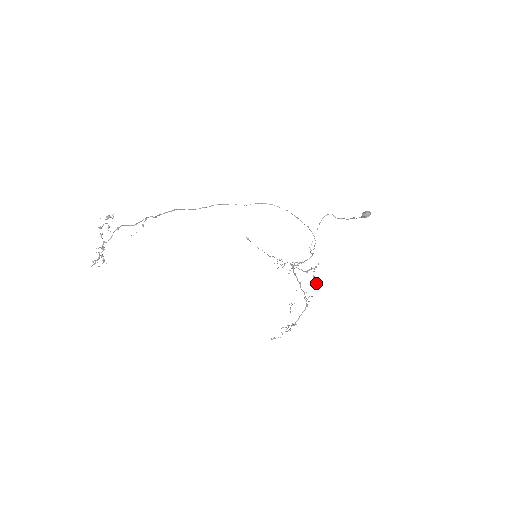
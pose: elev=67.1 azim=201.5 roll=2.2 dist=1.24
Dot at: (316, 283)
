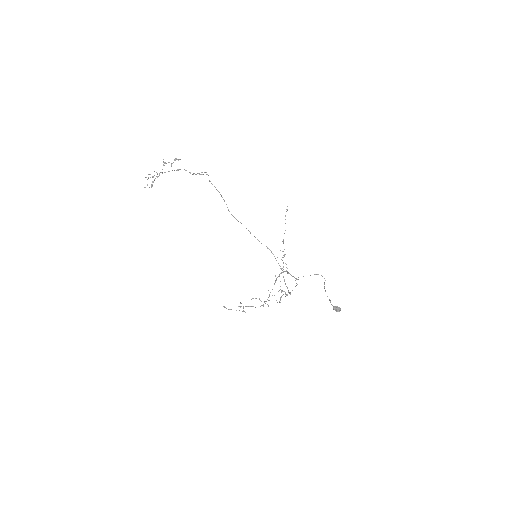
Dot at: (279, 302)
